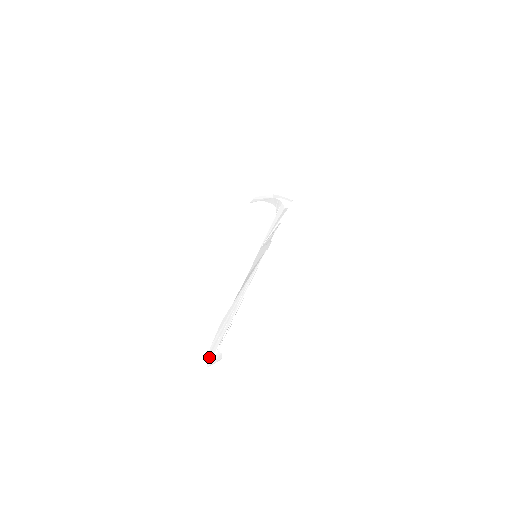
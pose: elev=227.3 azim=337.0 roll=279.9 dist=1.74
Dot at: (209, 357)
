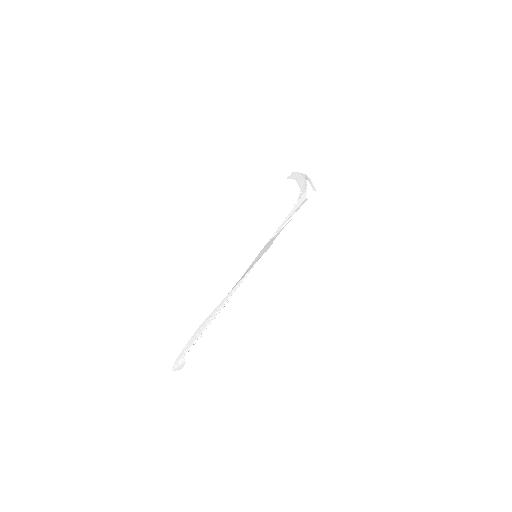
Dot at: (176, 361)
